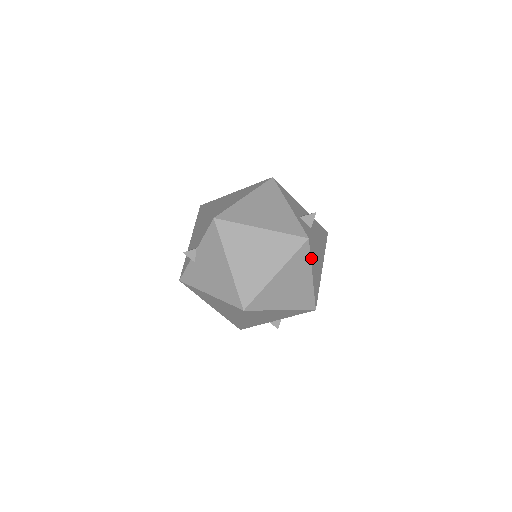
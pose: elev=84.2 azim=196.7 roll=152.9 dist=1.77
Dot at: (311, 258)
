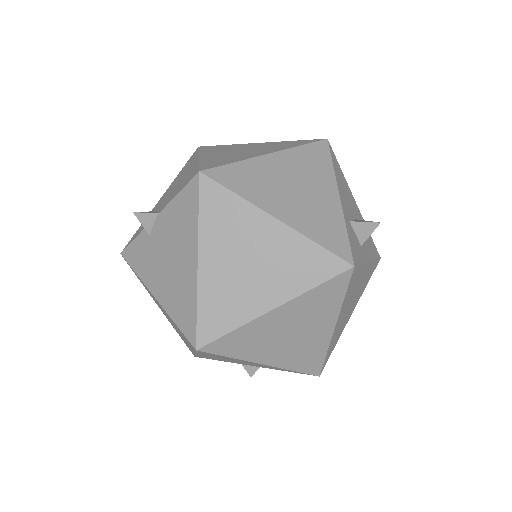
Dot at: (344, 299)
